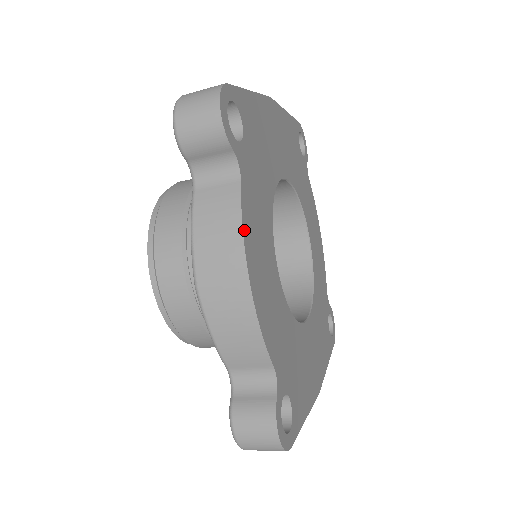
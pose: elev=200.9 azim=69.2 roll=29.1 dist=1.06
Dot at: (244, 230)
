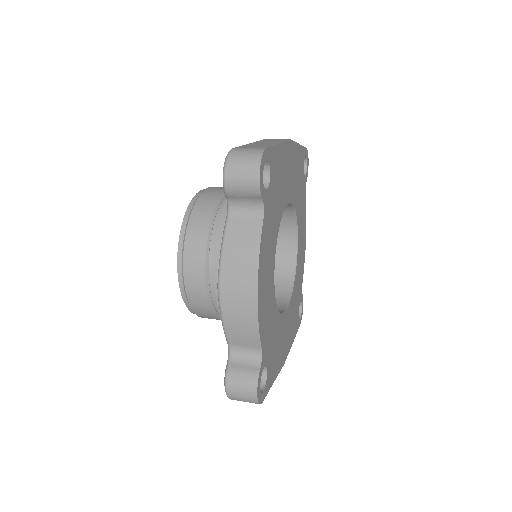
Dot at: (260, 256)
